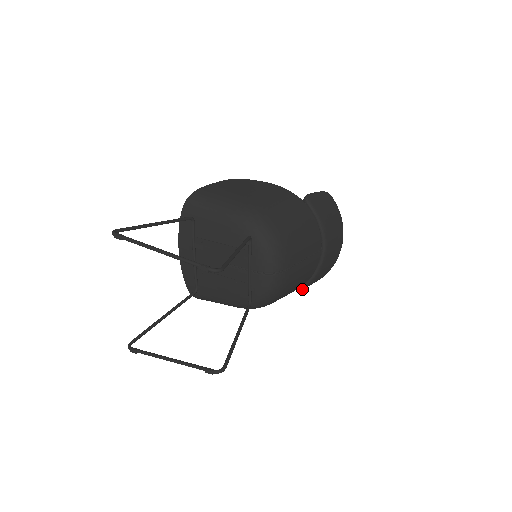
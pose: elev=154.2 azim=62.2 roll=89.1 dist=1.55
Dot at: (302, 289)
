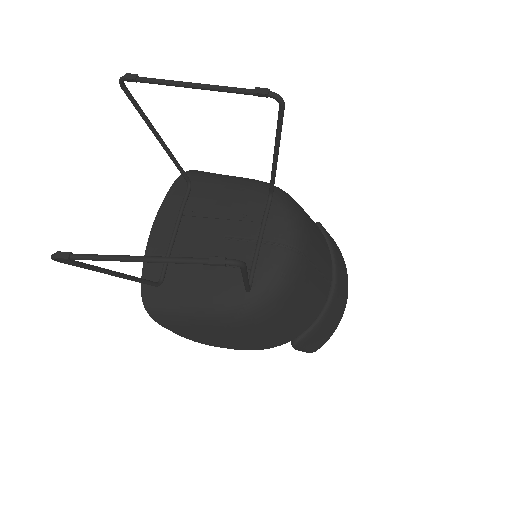
Dot at: (296, 343)
